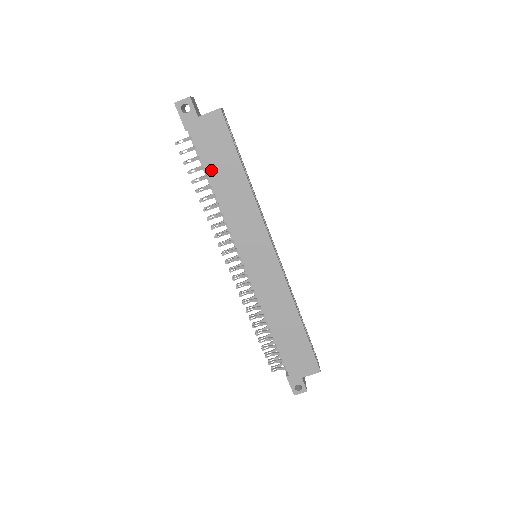
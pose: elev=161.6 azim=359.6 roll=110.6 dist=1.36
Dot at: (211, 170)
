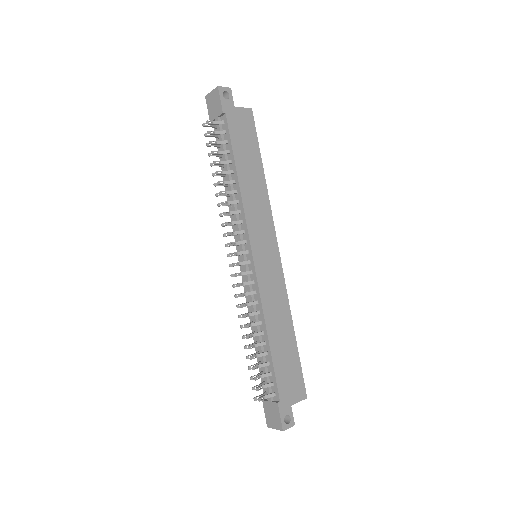
Dot at: (238, 155)
